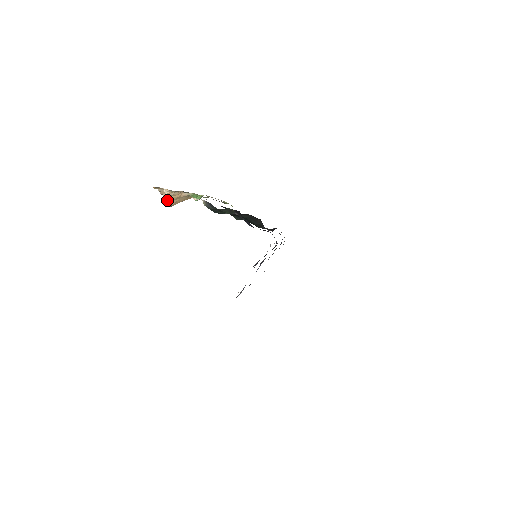
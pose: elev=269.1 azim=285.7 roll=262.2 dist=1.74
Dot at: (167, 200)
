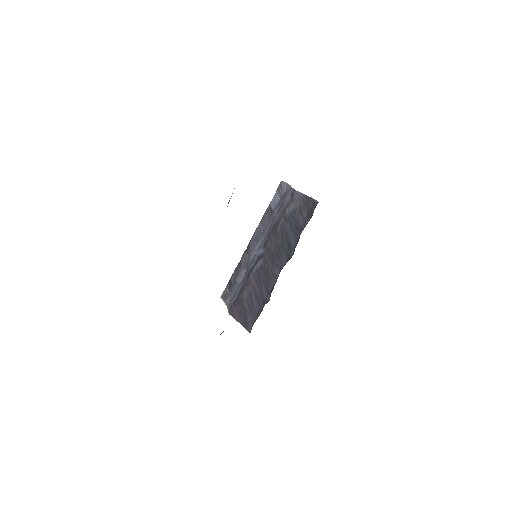
Dot at: occluded
